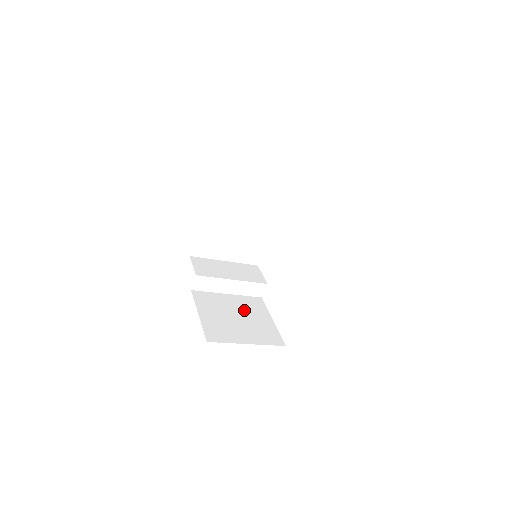
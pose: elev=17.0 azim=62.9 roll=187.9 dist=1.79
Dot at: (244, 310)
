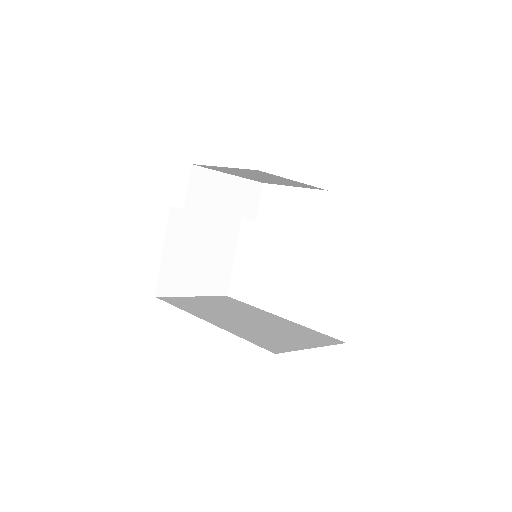
Dot at: (214, 242)
